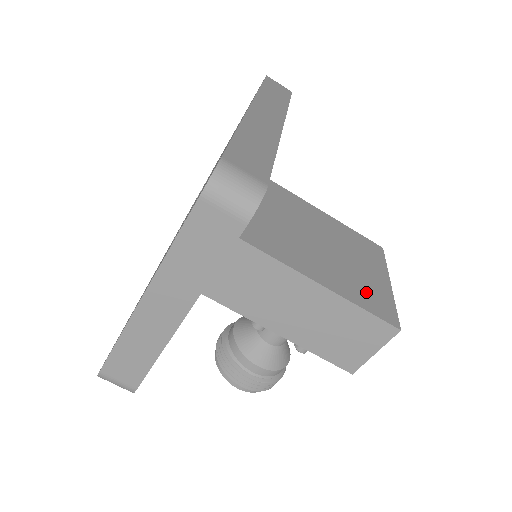
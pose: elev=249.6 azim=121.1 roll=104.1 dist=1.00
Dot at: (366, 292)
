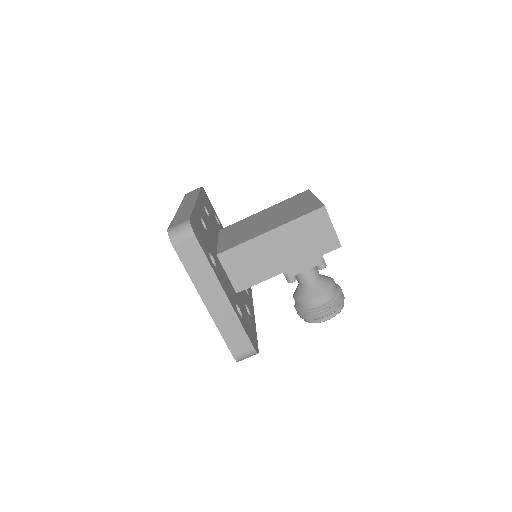
Dot at: (300, 211)
